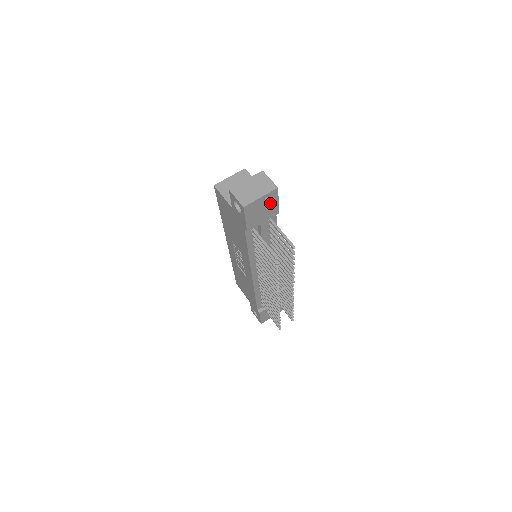
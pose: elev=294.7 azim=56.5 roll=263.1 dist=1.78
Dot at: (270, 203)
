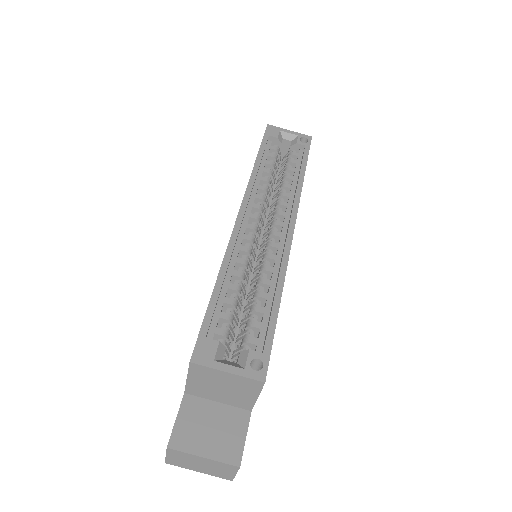
Dot at: occluded
